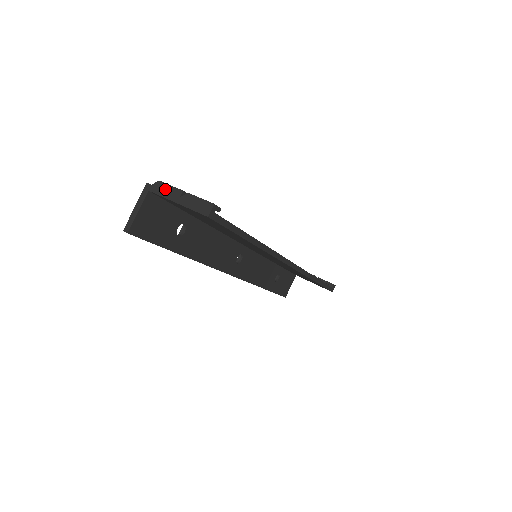
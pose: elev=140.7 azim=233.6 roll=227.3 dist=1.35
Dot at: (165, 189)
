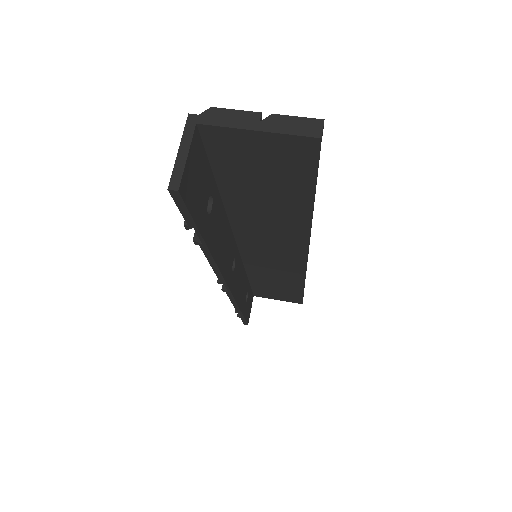
Dot at: (227, 116)
